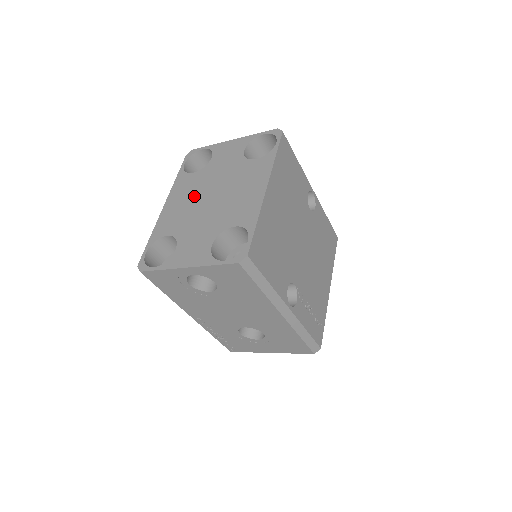
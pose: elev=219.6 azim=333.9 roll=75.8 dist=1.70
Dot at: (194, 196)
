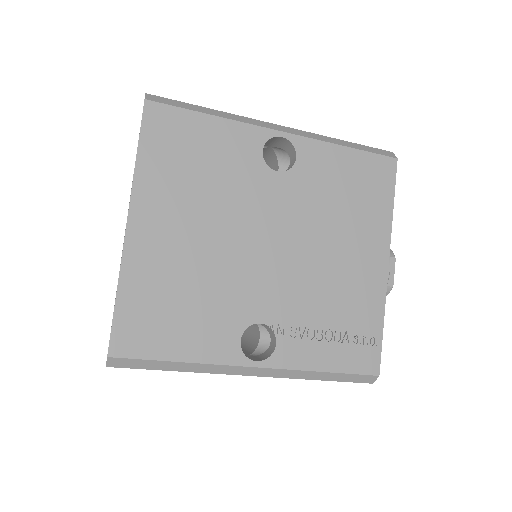
Dot at: occluded
